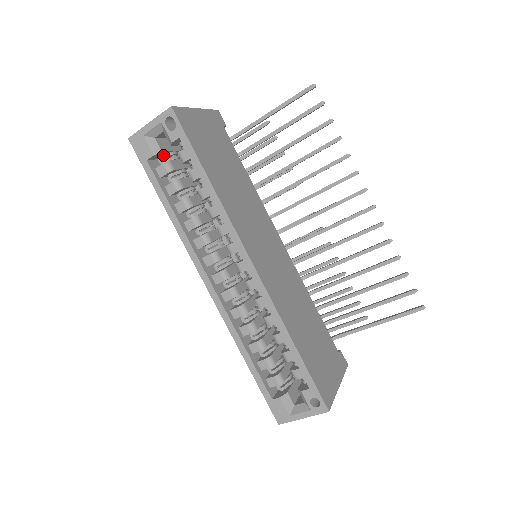
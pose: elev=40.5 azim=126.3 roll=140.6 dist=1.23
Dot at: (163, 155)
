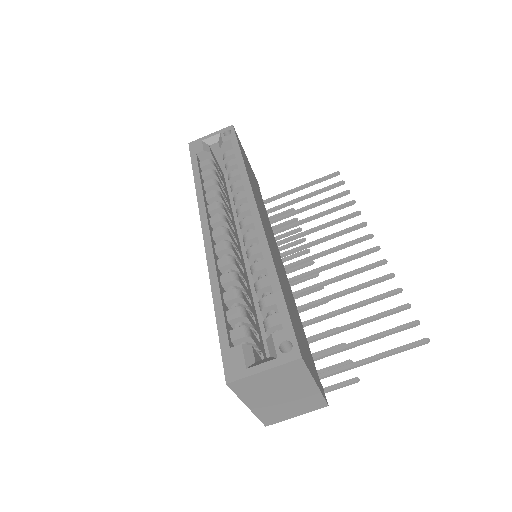
Dot at: occluded
